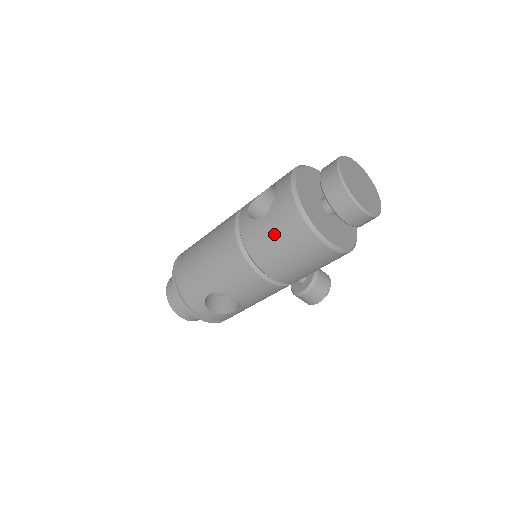
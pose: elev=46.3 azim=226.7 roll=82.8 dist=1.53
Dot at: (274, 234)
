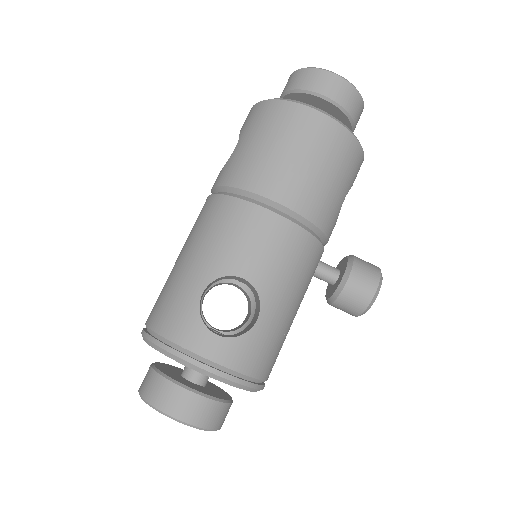
Dot at: (255, 141)
